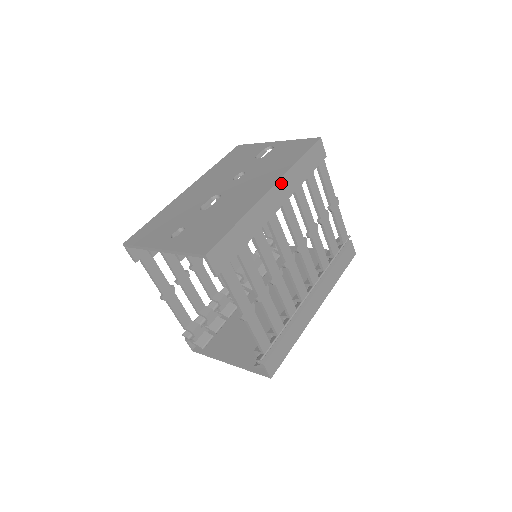
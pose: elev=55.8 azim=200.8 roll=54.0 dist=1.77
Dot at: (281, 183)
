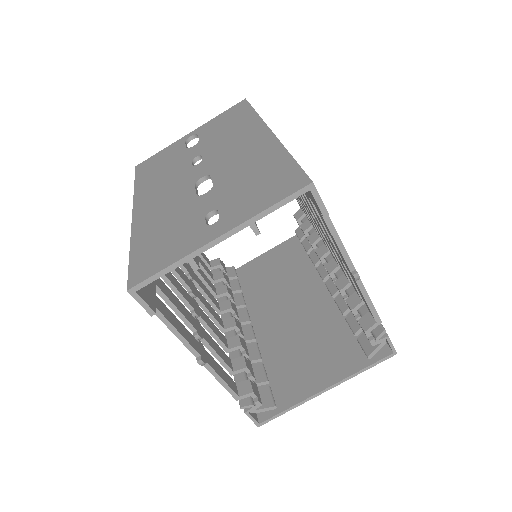
Dot at: occluded
